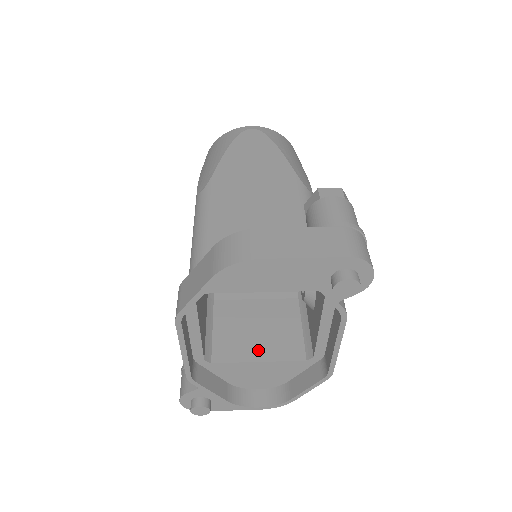
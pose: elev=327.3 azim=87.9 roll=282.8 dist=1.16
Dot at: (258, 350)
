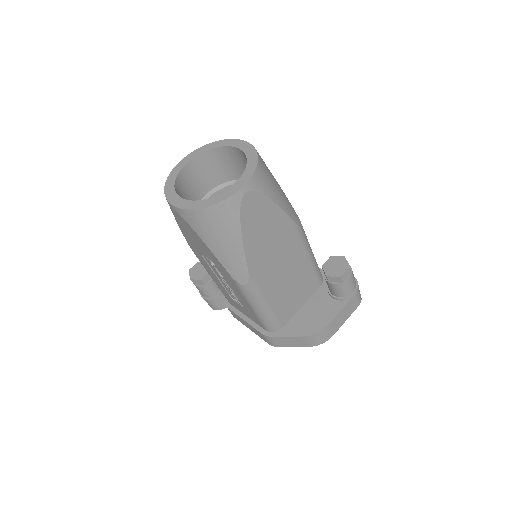
Dot at: occluded
